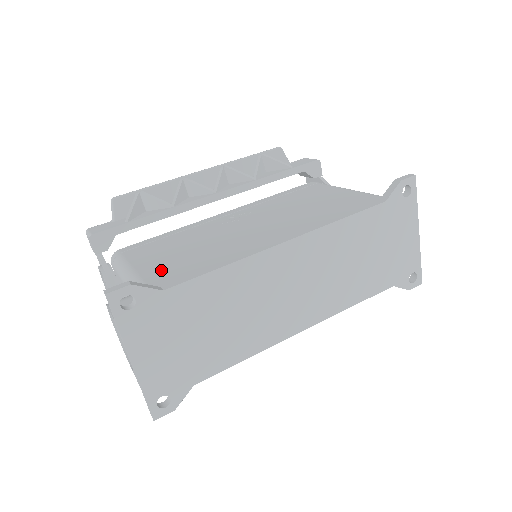
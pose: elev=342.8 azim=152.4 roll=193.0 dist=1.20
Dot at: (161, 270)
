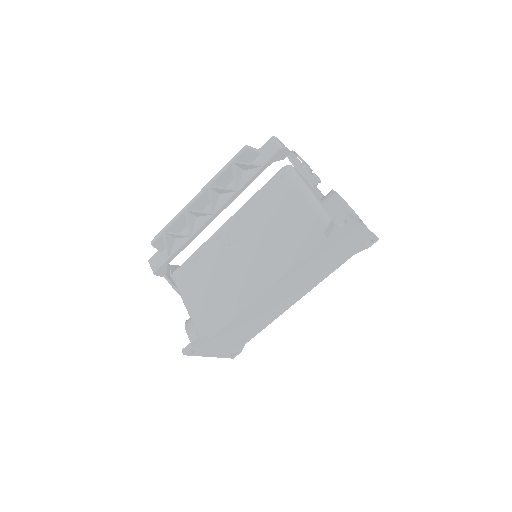
Dot at: (203, 313)
